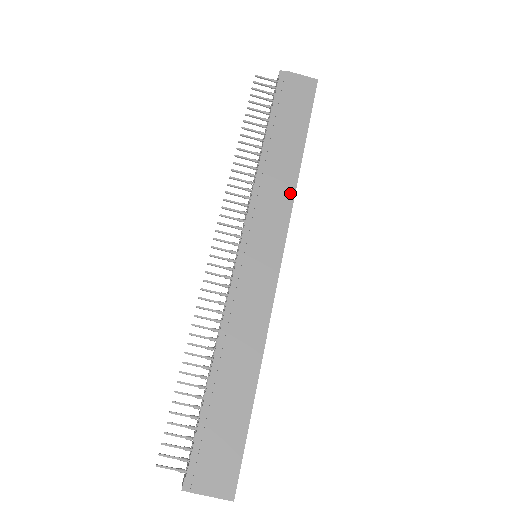
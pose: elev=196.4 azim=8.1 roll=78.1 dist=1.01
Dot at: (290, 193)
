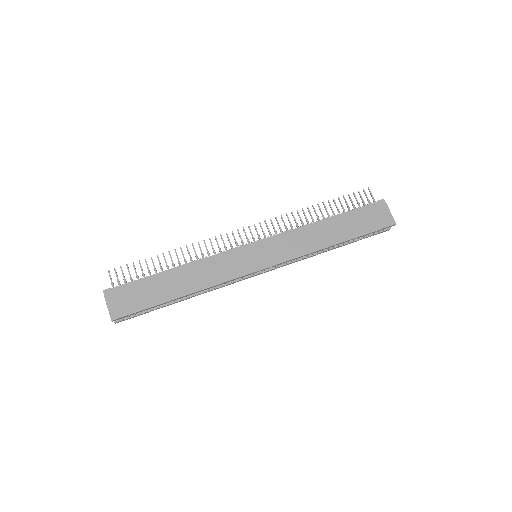
Dot at: (307, 250)
